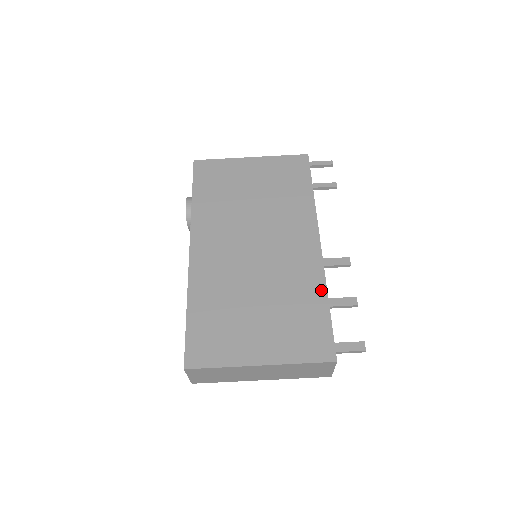
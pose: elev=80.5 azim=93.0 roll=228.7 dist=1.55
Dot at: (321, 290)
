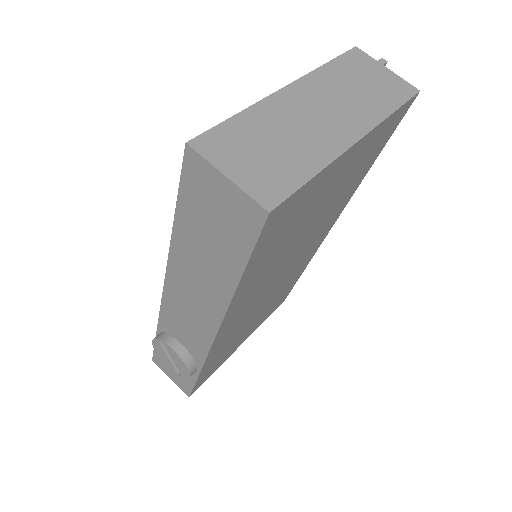
Dot at: occluded
